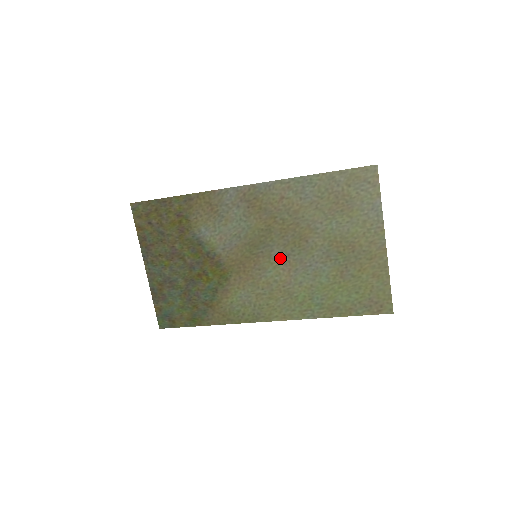
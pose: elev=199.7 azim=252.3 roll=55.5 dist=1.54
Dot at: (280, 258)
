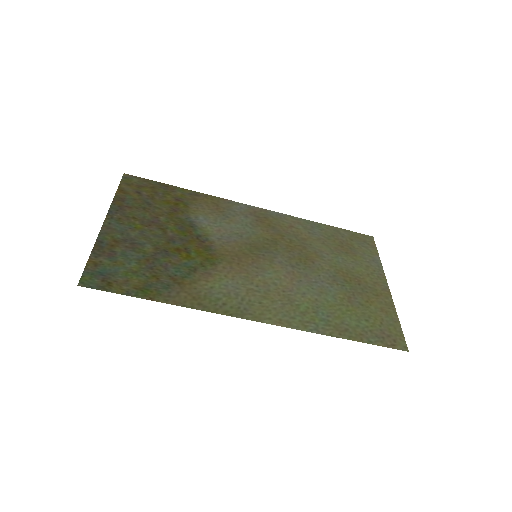
Dot at: (283, 266)
